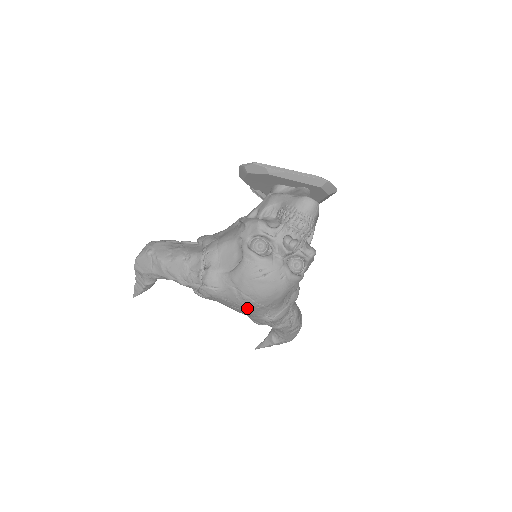
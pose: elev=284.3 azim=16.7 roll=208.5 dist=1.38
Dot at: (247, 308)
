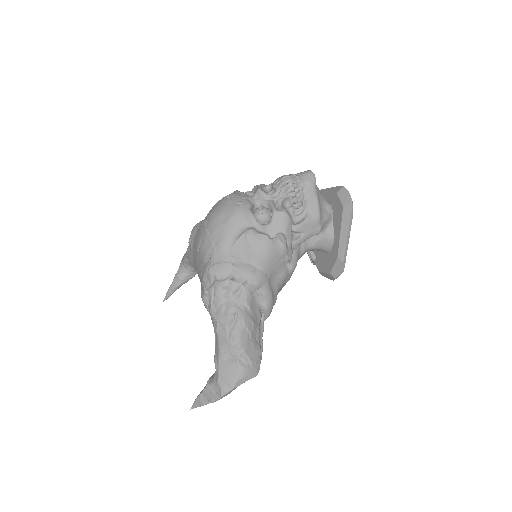
Dot at: (200, 242)
